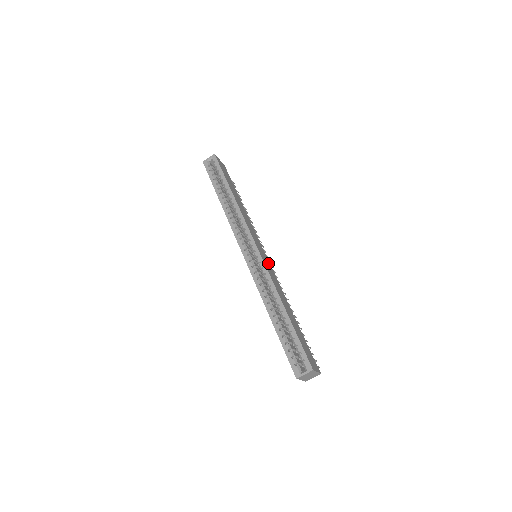
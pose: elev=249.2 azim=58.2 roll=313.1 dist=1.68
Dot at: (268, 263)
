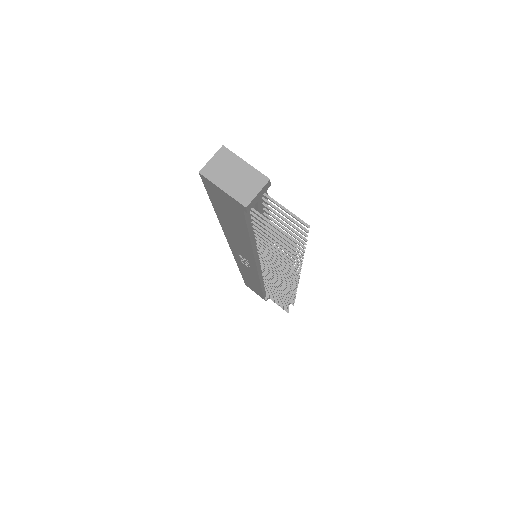
Dot at: occluded
